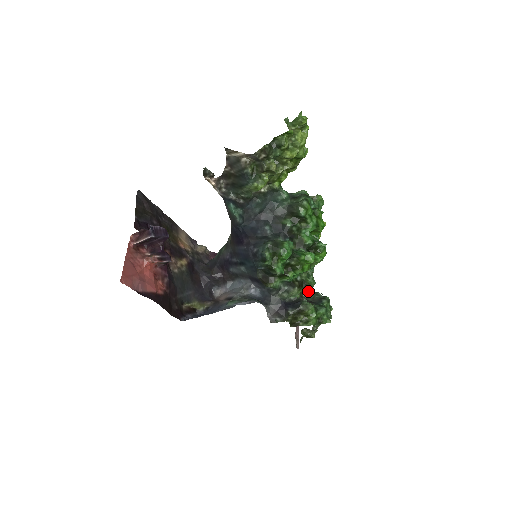
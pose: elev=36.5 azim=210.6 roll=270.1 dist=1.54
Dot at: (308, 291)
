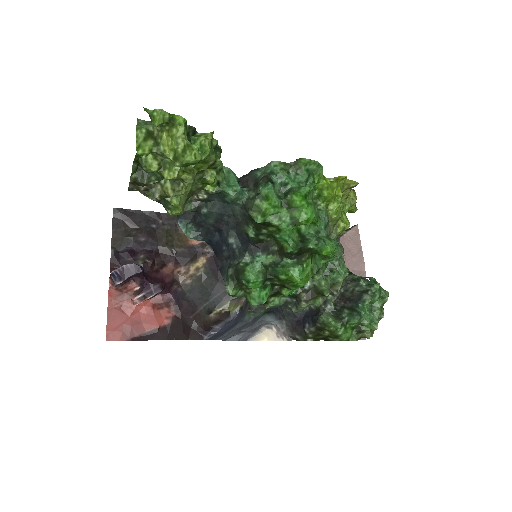
Dot at: (338, 287)
